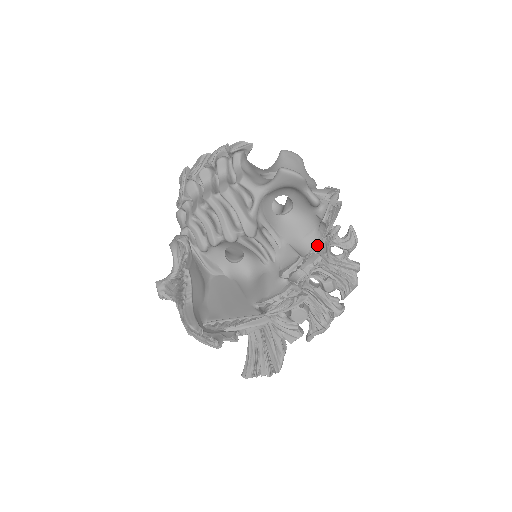
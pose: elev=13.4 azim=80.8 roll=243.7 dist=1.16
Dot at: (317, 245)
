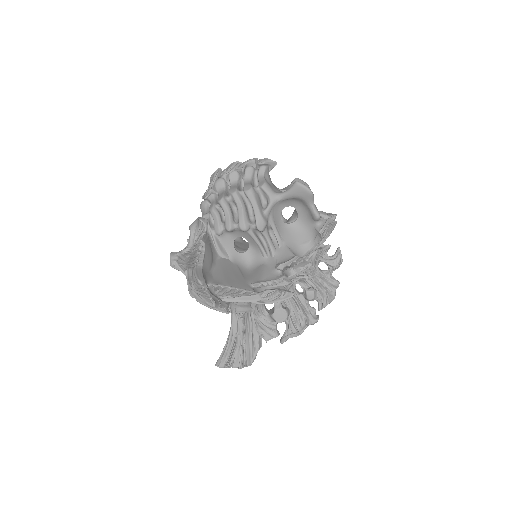
Dot at: occluded
